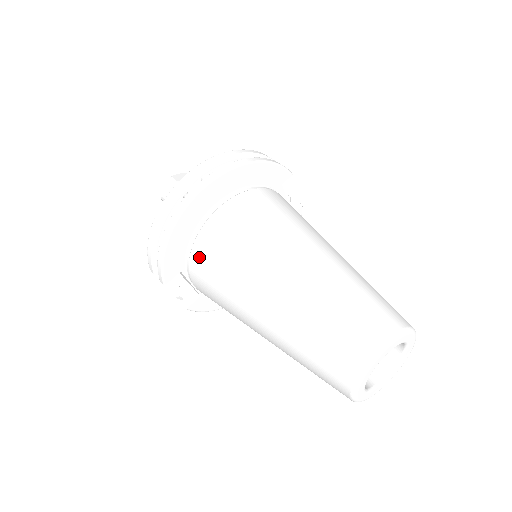
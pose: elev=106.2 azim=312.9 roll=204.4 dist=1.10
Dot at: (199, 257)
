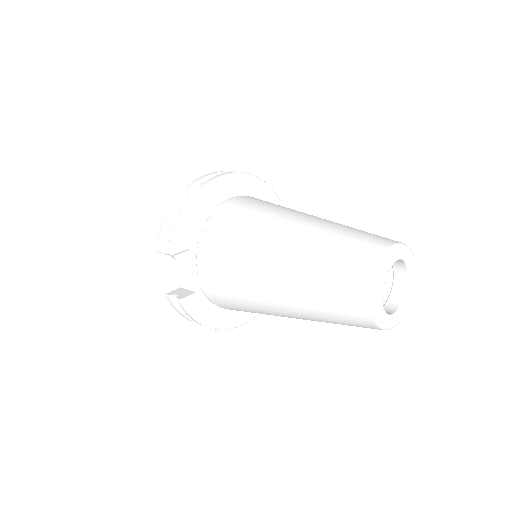
Dot at: (212, 228)
